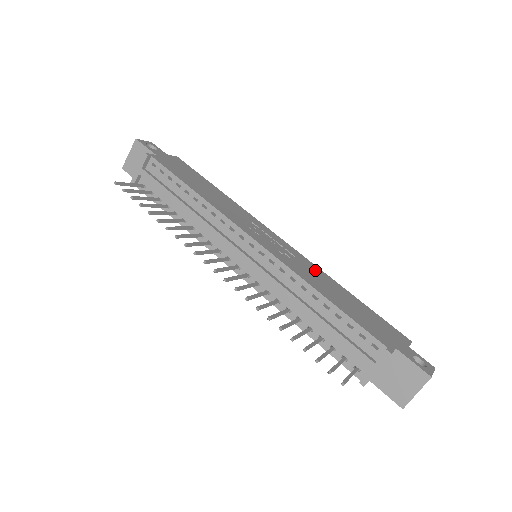
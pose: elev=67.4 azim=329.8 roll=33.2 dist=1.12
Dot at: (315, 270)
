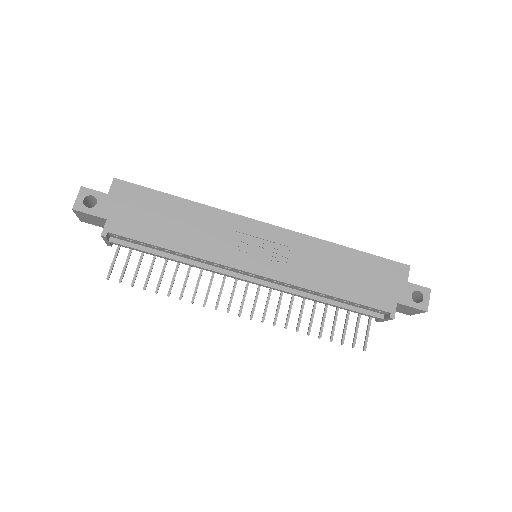
Dot at: (312, 249)
